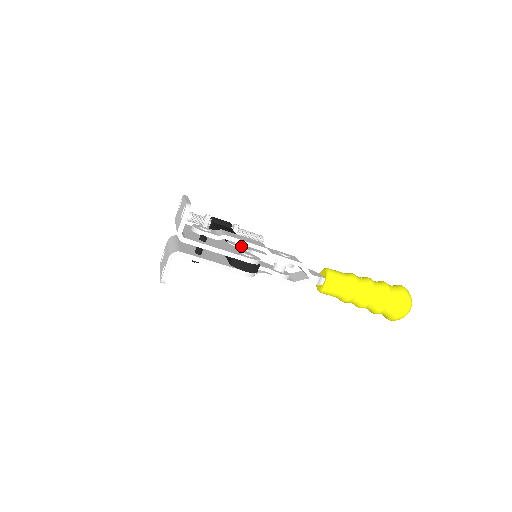
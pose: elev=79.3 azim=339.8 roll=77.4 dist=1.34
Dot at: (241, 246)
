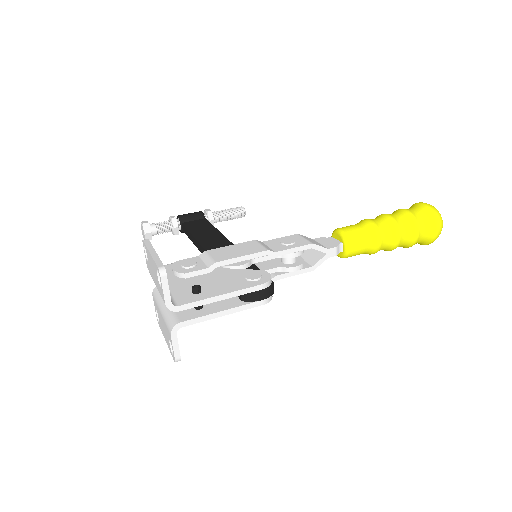
Dot at: (238, 262)
